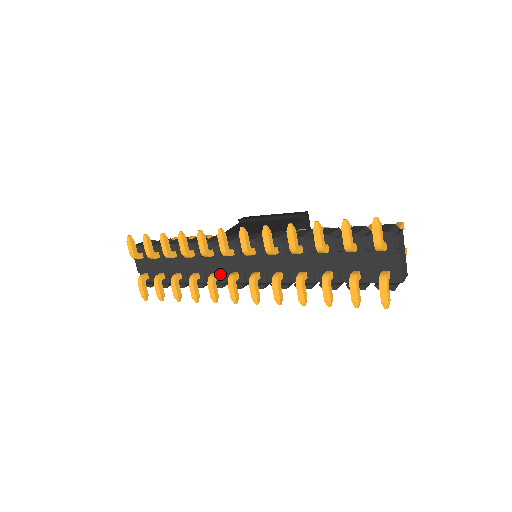
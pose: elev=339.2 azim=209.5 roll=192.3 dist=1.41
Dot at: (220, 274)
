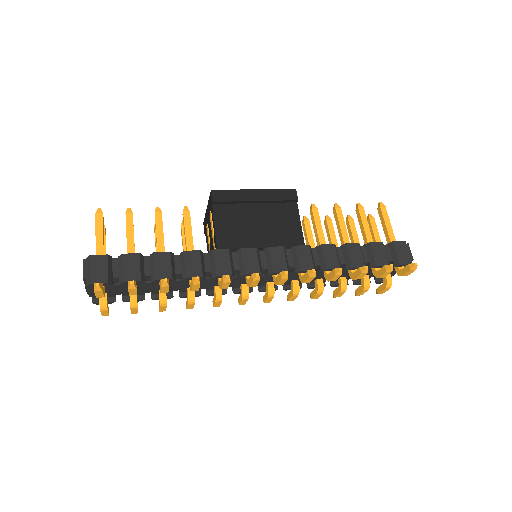
Dot at: occluded
